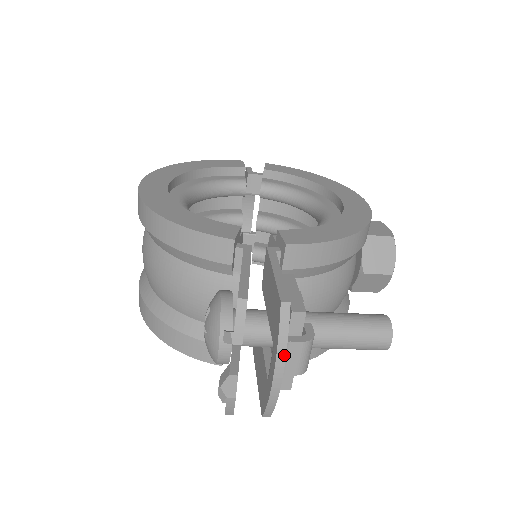
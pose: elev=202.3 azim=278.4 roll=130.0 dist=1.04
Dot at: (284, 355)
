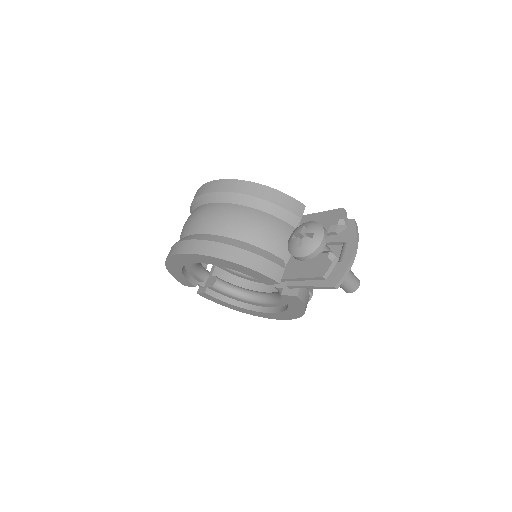
Dot at: occluded
